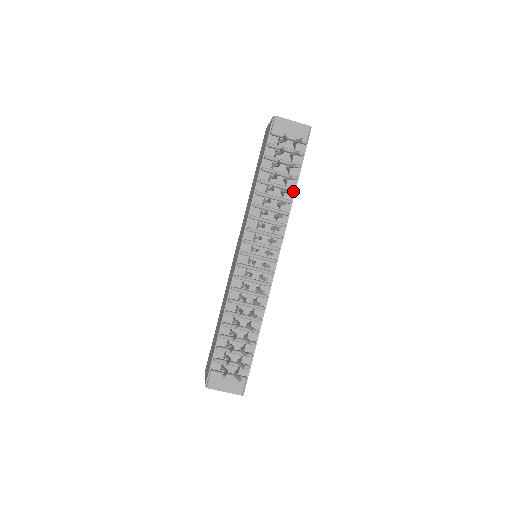
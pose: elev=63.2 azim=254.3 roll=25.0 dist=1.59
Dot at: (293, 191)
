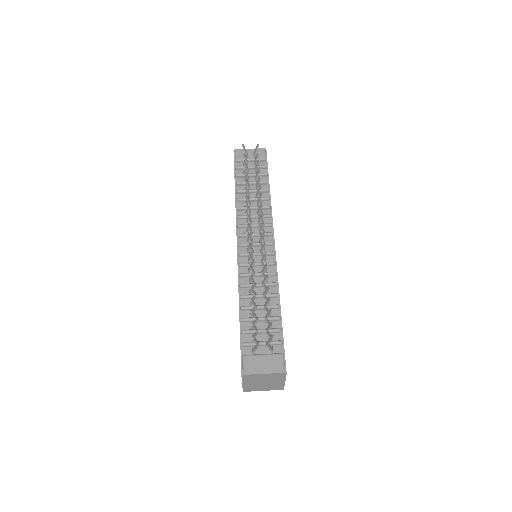
Dot at: (268, 191)
